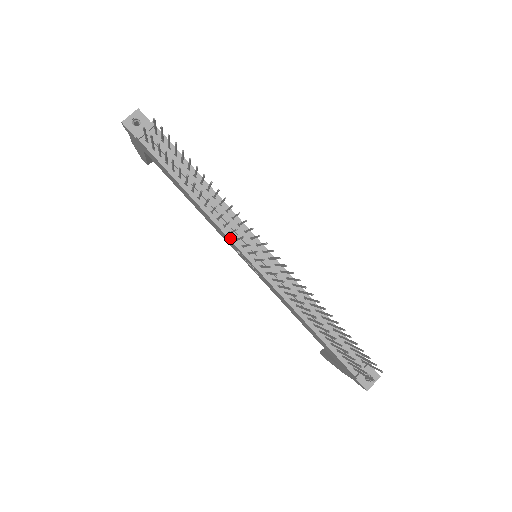
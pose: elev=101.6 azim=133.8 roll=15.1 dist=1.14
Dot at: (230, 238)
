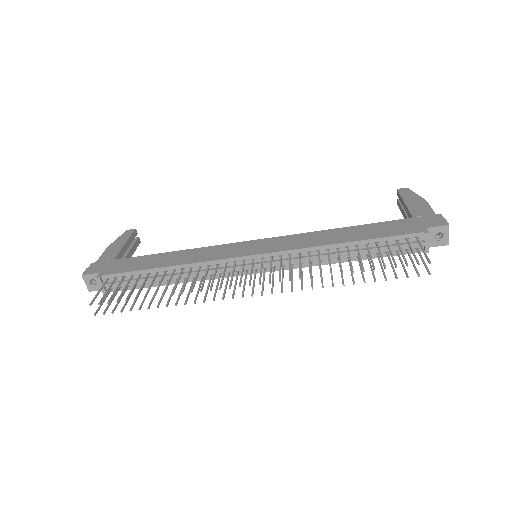
Dot at: (225, 277)
